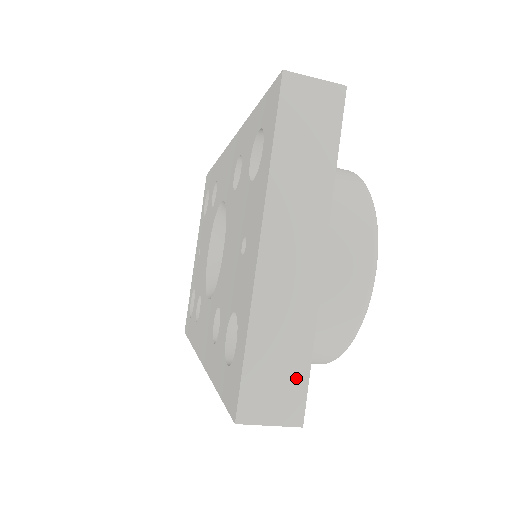
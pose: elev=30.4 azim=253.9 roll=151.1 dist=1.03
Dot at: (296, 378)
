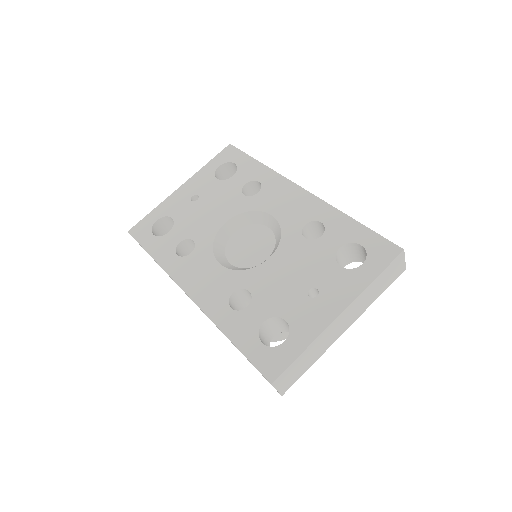
Dot at: (298, 375)
